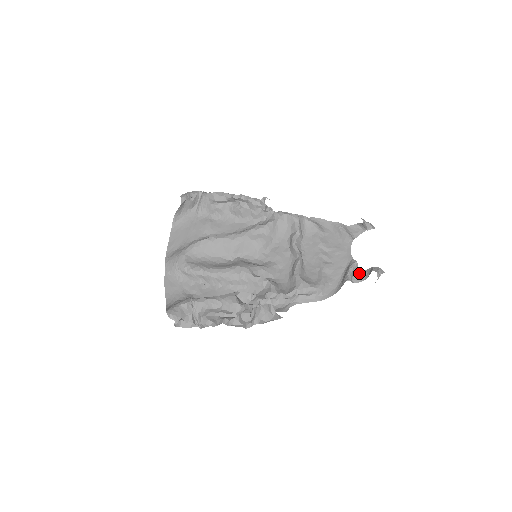
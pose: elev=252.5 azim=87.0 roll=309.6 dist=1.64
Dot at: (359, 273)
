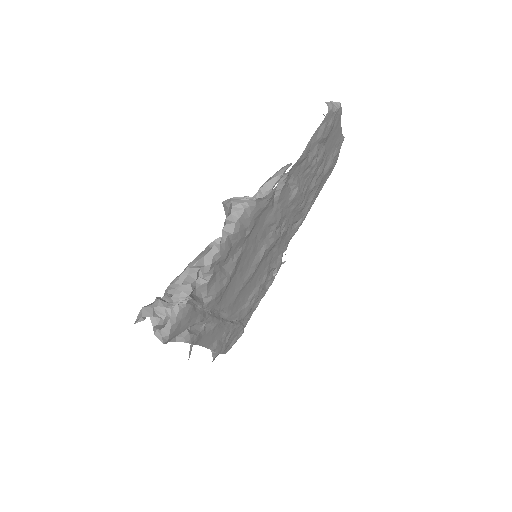
Dot at: occluded
